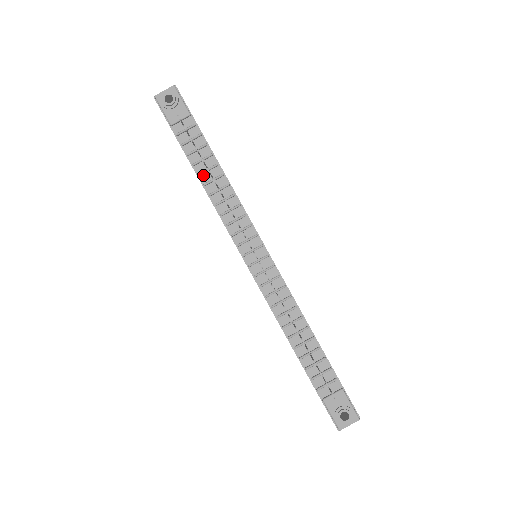
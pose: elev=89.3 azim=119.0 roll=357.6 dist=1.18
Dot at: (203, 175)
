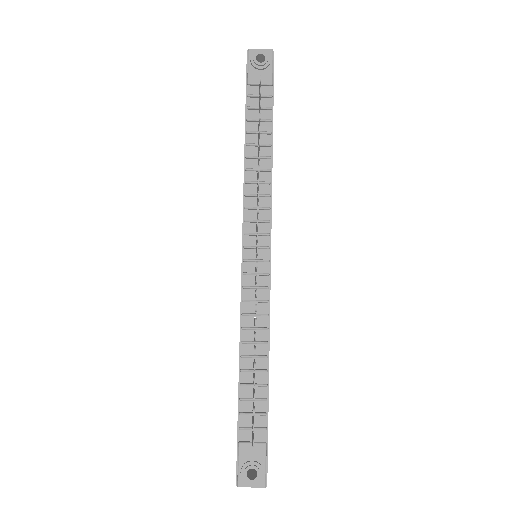
Dot at: (251, 147)
